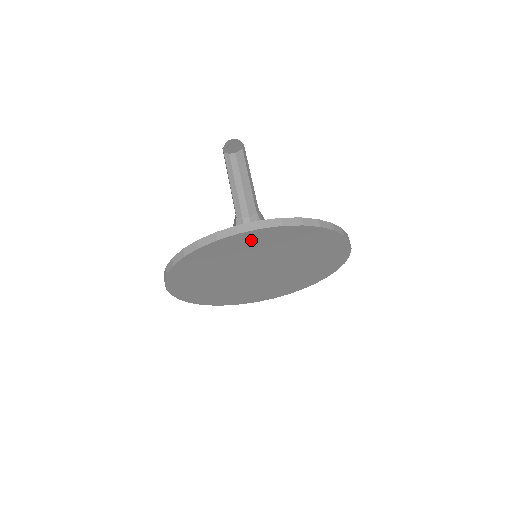
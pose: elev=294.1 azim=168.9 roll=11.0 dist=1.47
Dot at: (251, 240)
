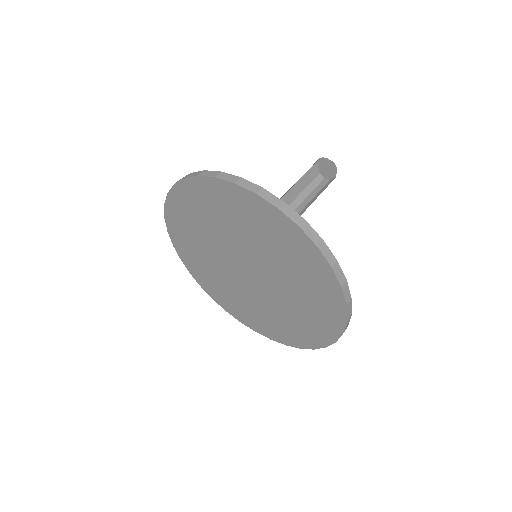
Dot at: (185, 205)
